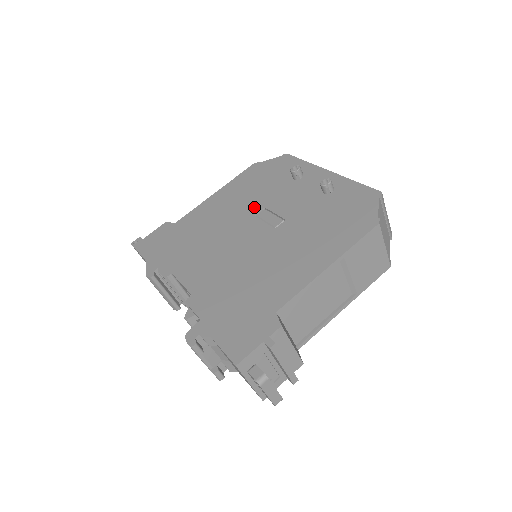
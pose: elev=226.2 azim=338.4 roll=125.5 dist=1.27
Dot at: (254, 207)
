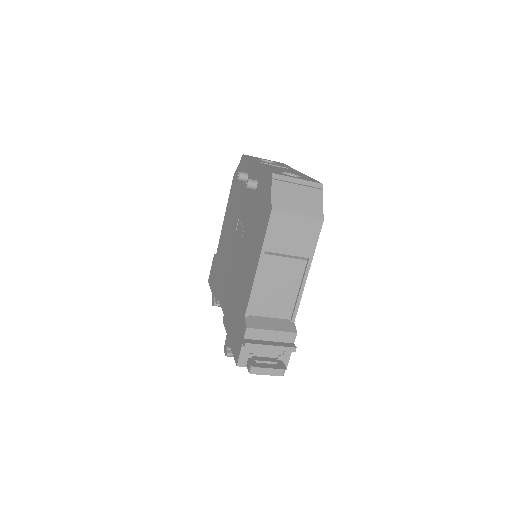
Dot at: (235, 222)
